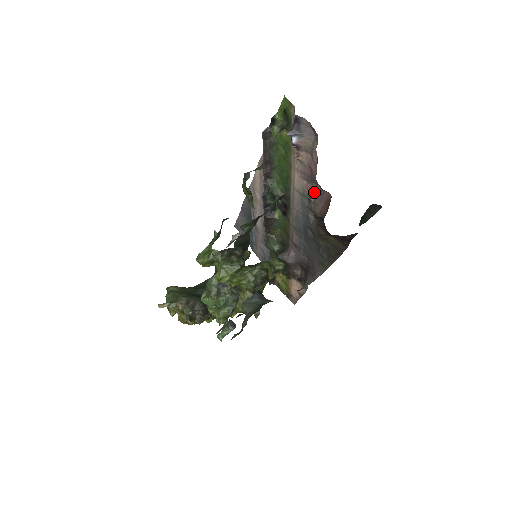
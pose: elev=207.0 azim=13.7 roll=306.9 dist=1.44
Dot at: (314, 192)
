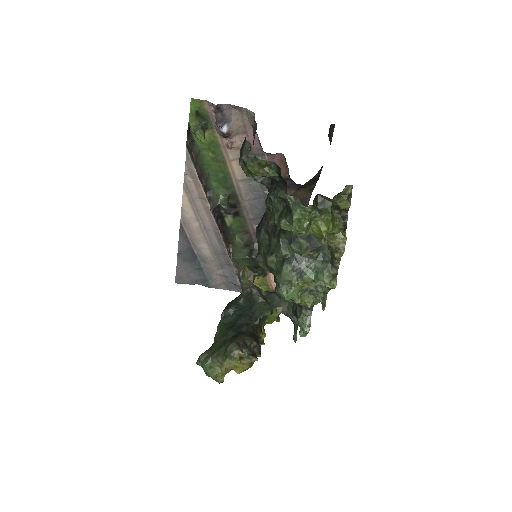
Dot at: occluded
